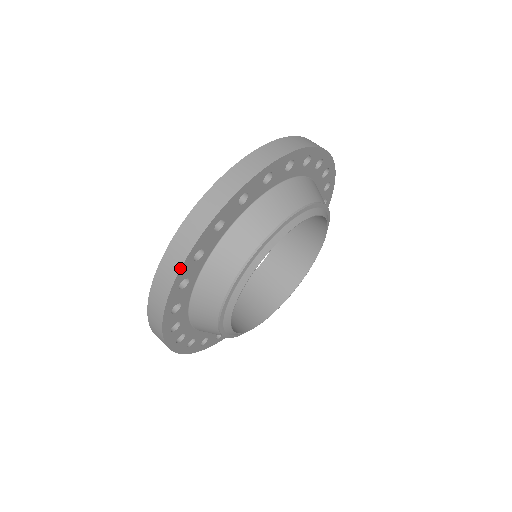
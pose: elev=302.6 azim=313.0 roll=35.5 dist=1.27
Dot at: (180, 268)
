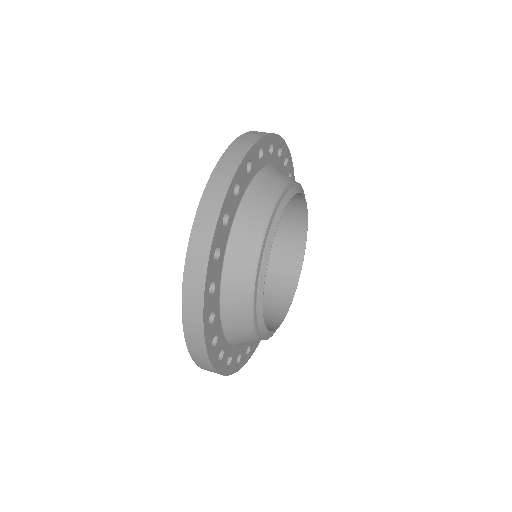
Dot at: (241, 161)
